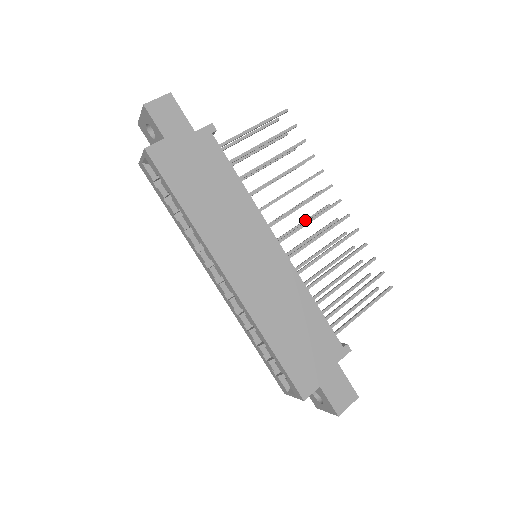
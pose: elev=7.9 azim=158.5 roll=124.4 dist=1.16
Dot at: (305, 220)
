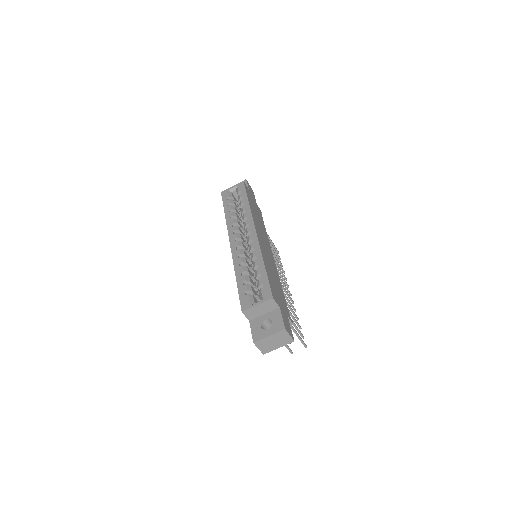
Dot at: occluded
